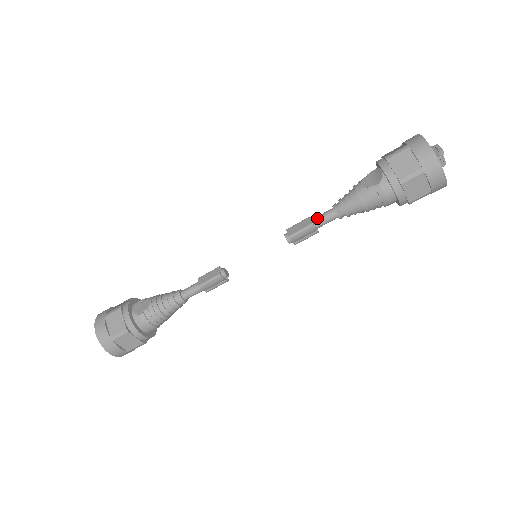
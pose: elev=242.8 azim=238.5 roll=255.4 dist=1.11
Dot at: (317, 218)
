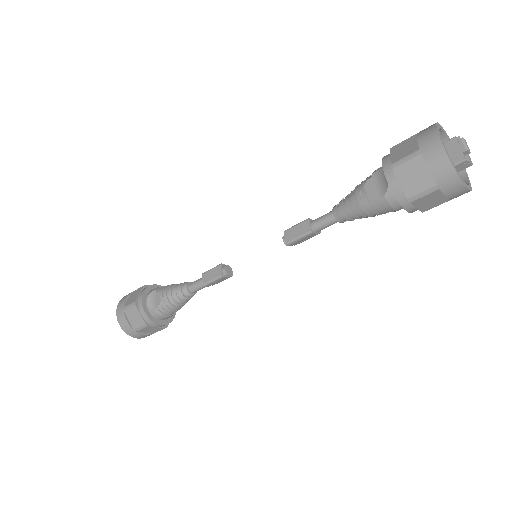
Dot at: (316, 223)
